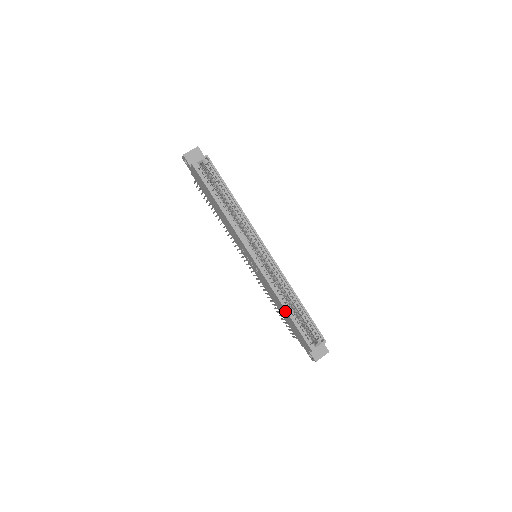
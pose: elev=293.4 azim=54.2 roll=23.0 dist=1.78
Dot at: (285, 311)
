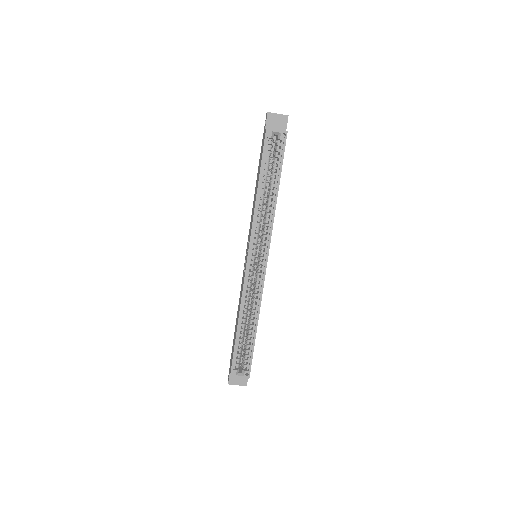
Dot at: (237, 324)
